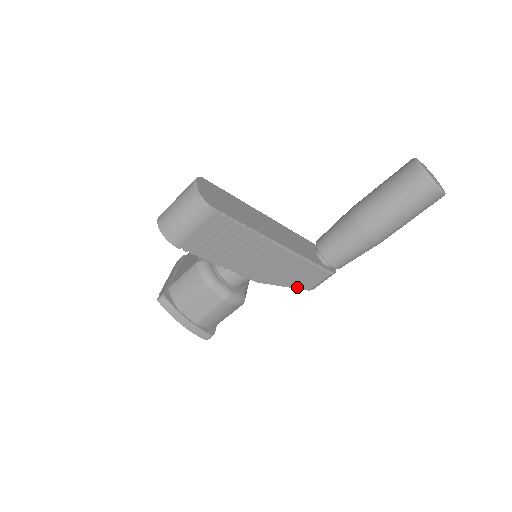
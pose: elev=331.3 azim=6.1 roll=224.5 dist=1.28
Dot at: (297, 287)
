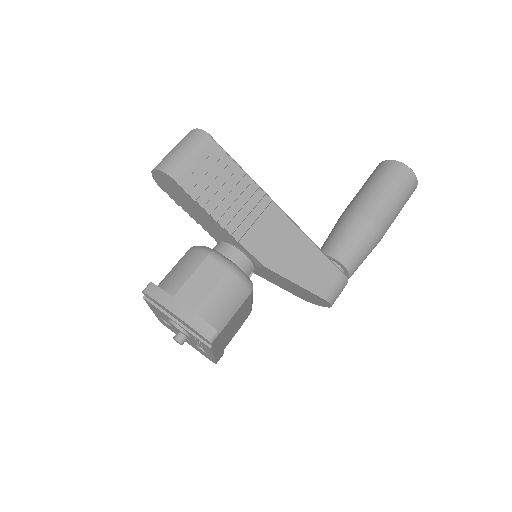
Dot at: (310, 289)
